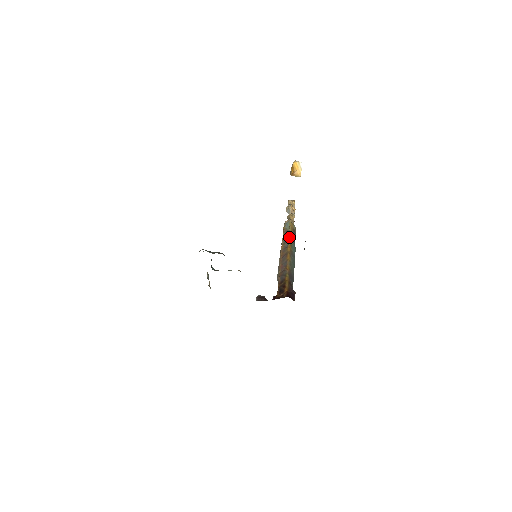
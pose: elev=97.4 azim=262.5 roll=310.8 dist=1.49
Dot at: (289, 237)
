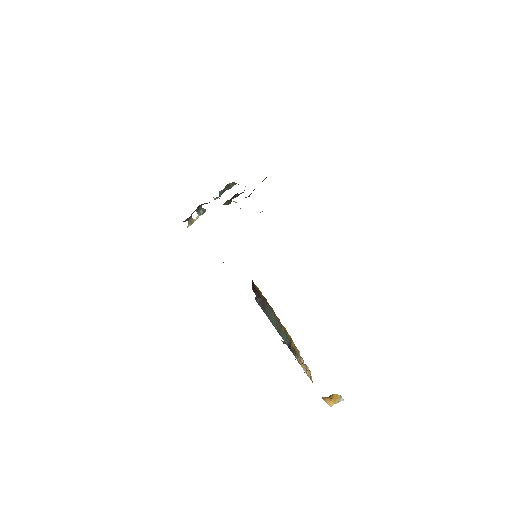
Dot at: occluded
